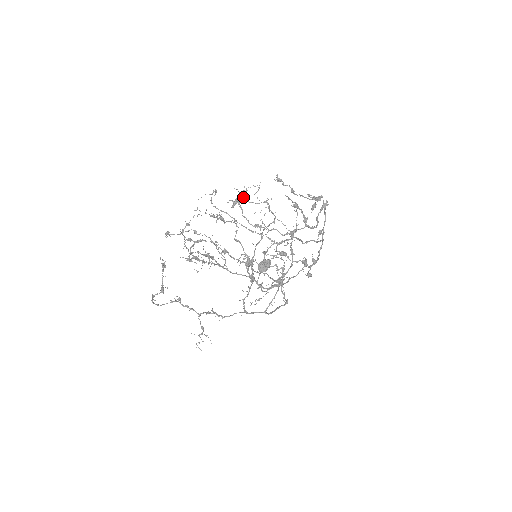
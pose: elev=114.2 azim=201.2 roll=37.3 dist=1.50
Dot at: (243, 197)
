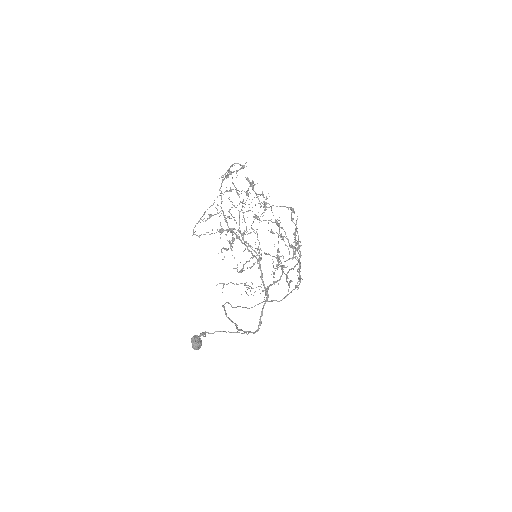
Dot at: occluded
